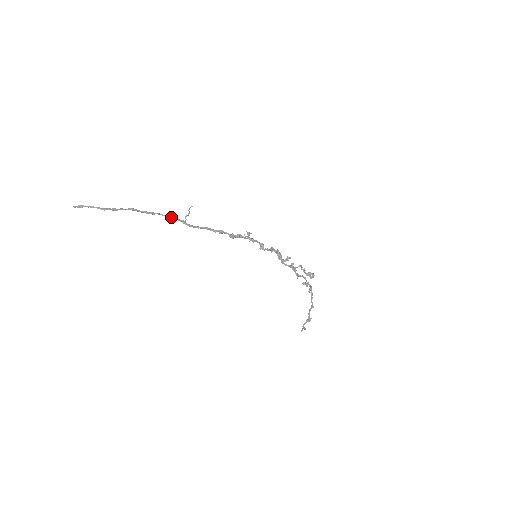
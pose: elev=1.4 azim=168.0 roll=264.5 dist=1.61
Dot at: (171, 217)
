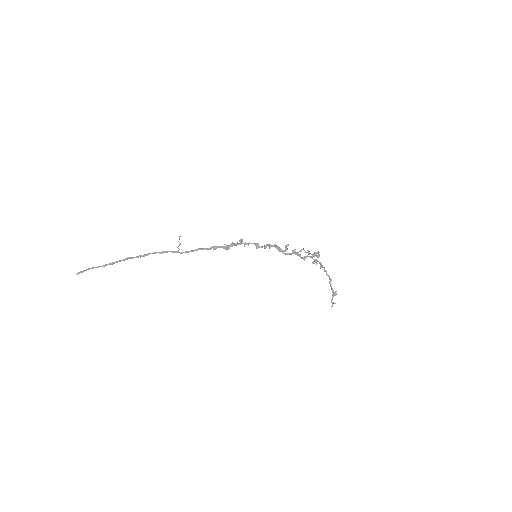
Dot at: (164, 252)
